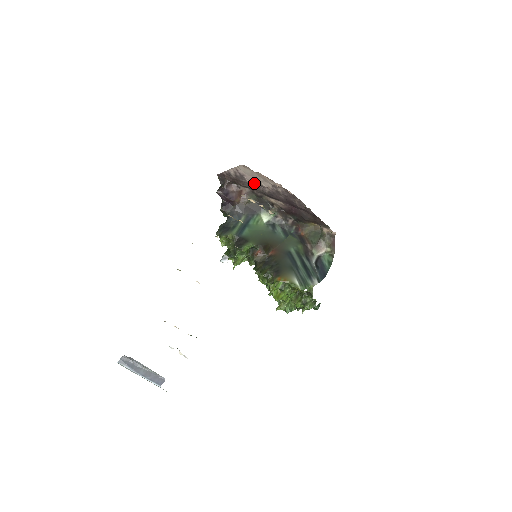
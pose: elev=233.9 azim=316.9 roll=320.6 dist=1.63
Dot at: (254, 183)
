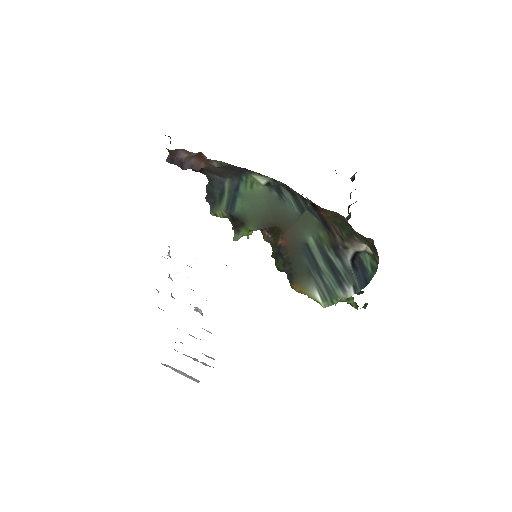
Dot at: occluded
